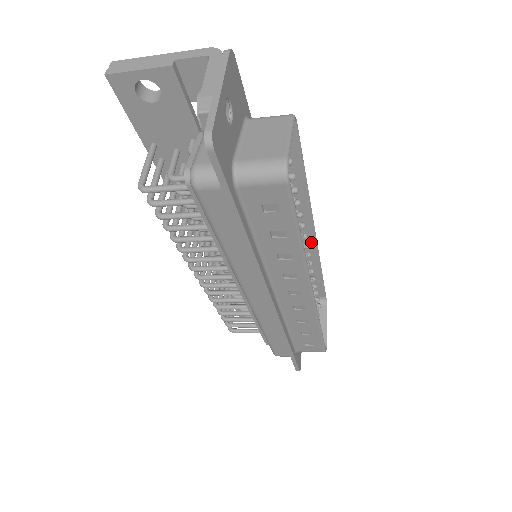
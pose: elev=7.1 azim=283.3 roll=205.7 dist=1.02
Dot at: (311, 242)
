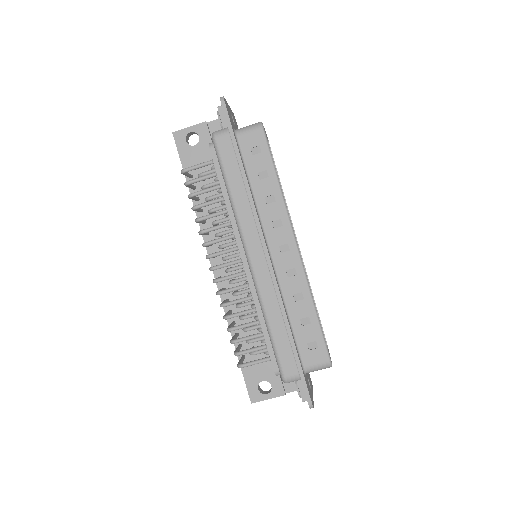
Dot at: occluded
